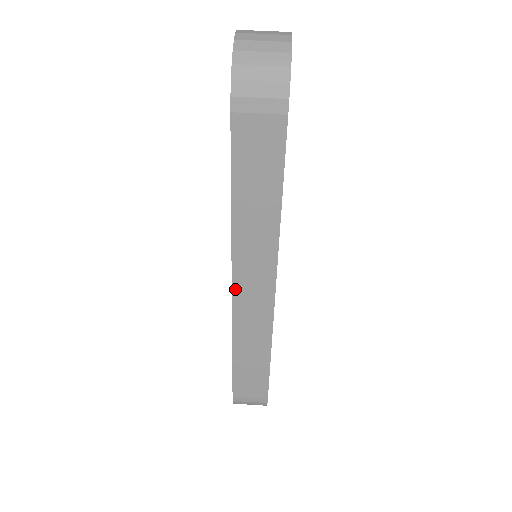
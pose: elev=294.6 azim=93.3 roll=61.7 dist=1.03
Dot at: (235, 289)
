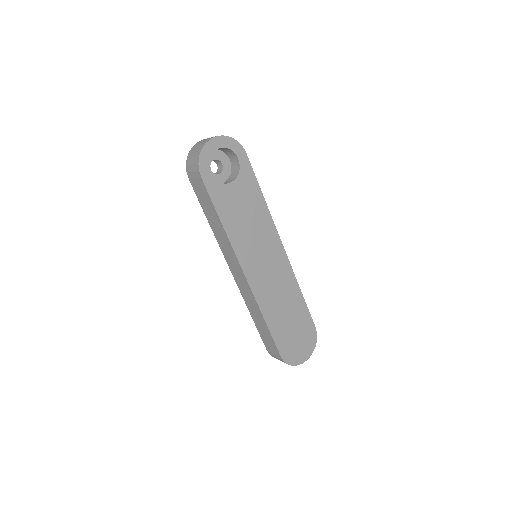
Dot at: (232, 272)
